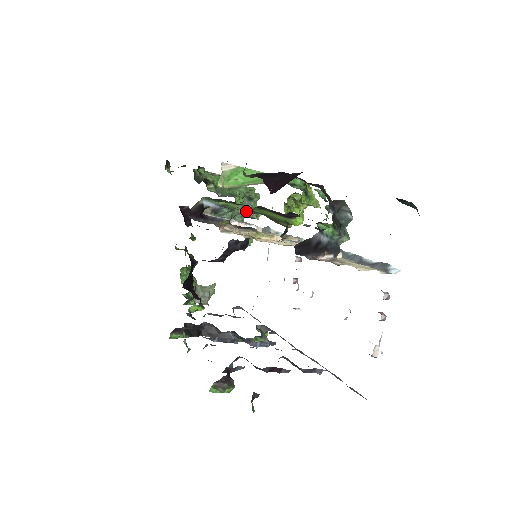
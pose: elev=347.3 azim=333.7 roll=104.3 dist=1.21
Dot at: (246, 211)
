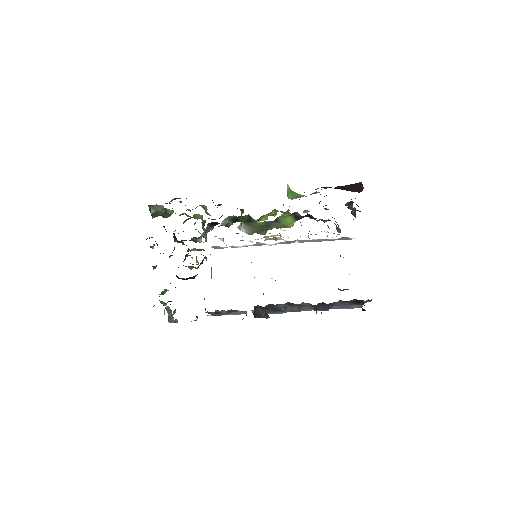
Dot at: (275, 219)
